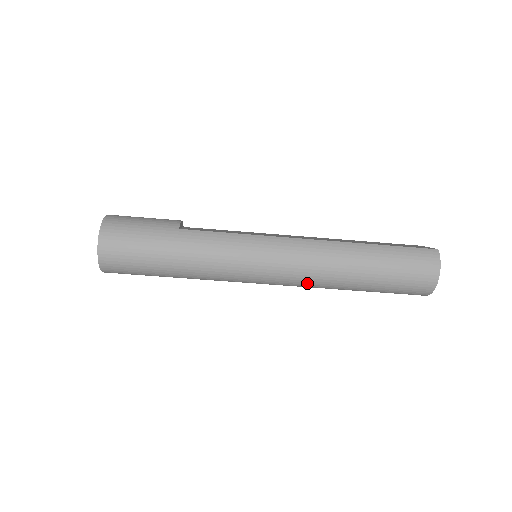
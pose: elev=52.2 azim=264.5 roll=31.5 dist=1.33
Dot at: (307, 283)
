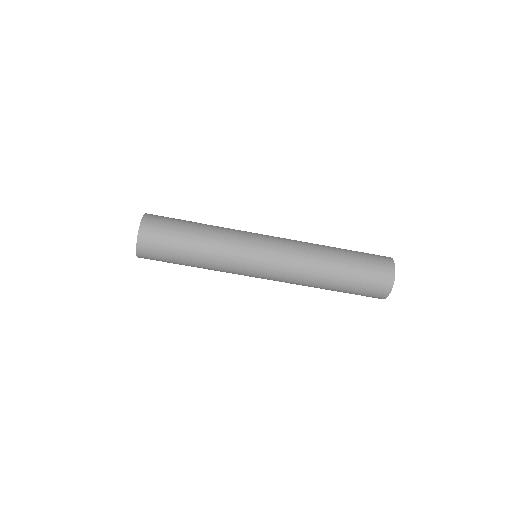
Dot at: (296, 270)
